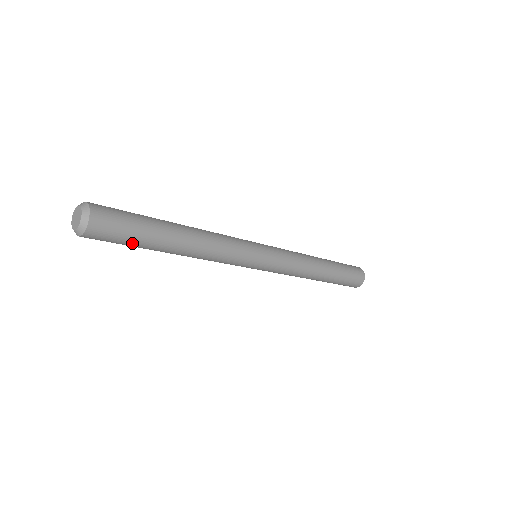
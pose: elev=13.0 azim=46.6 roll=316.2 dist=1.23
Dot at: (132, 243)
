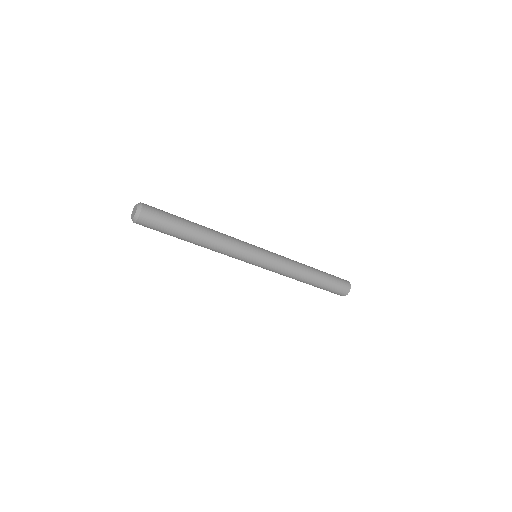
Dot at: (165, 233)
